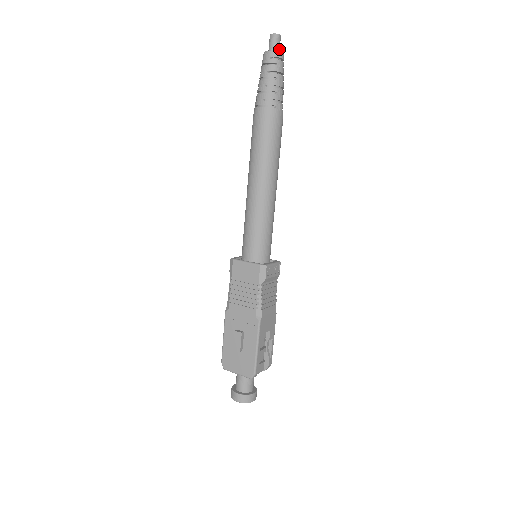
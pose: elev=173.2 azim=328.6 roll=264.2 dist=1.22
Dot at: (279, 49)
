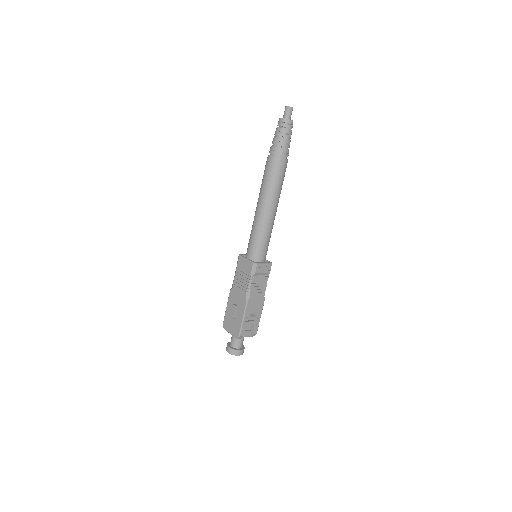
Dot at: (290, 117)
